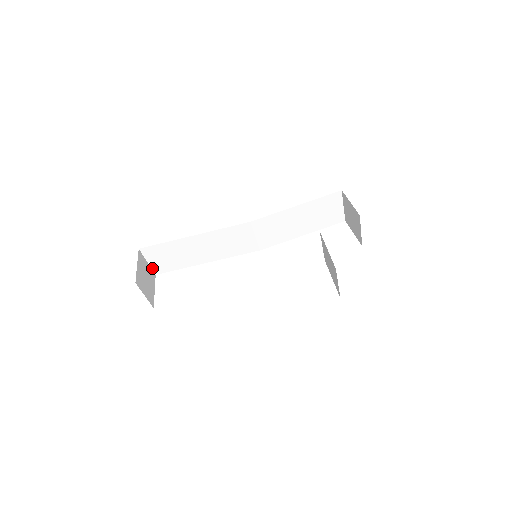
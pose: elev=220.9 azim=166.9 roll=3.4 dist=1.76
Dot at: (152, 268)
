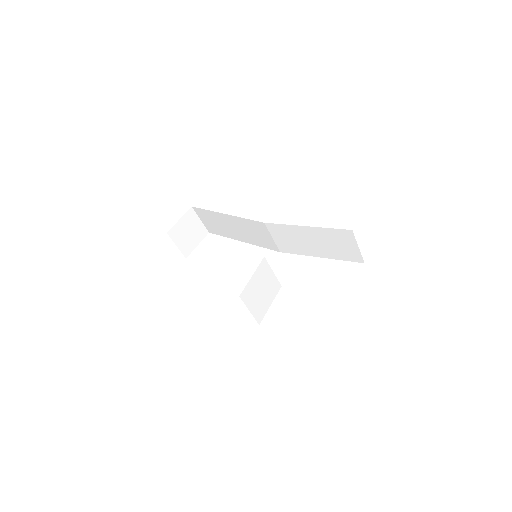
Dot at: (205, 226)
